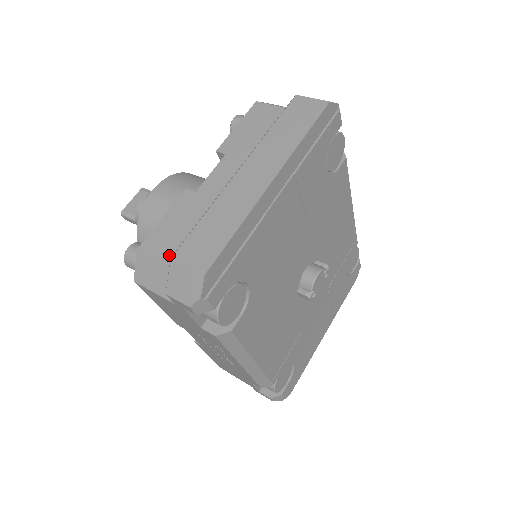
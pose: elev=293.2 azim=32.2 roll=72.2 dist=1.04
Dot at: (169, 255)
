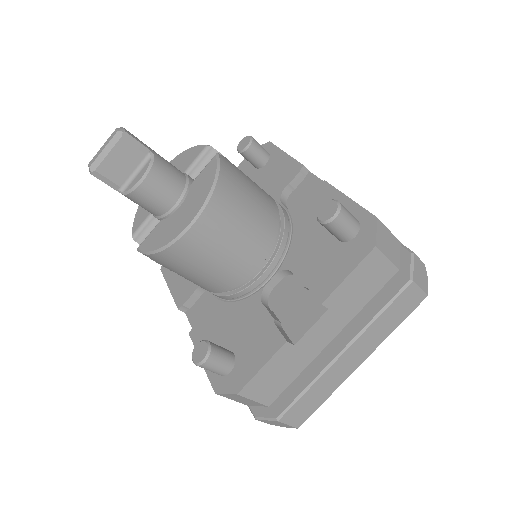
Dot at: (263, 398)
